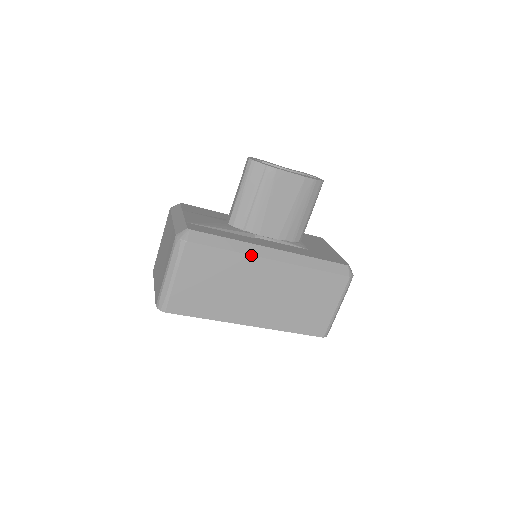
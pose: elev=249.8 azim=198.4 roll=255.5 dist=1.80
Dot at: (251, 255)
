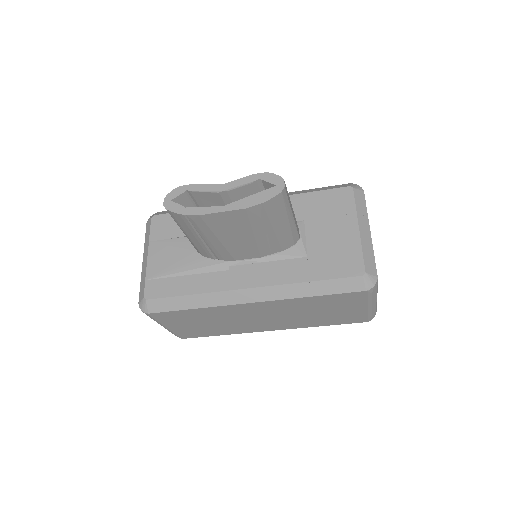
Dot at: (222, 306)
